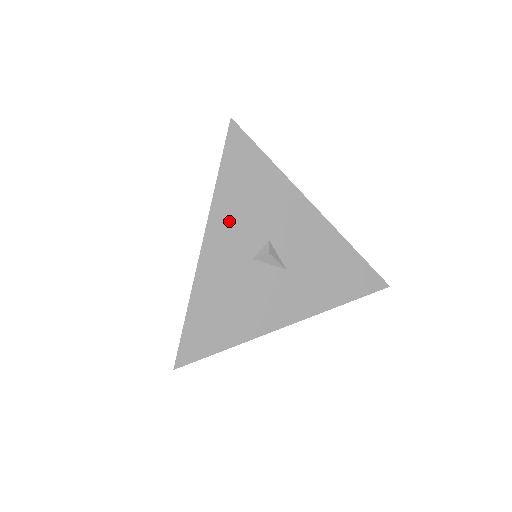
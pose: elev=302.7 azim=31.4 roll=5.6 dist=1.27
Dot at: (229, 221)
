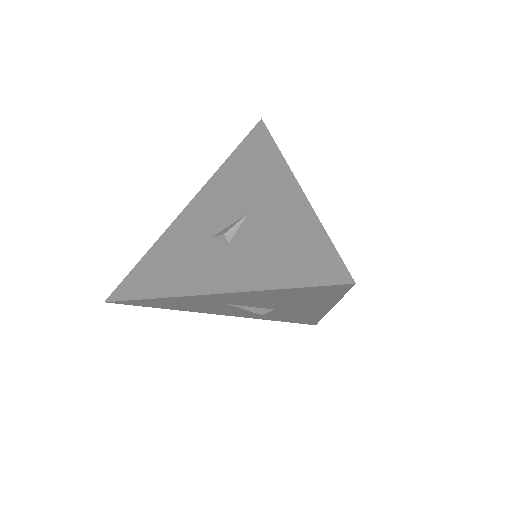
Dot at: occluded
